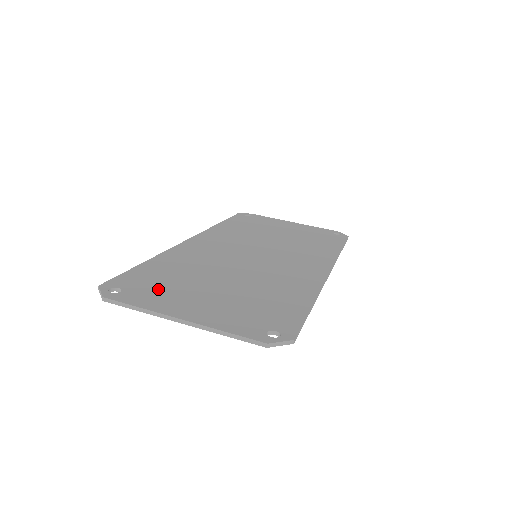
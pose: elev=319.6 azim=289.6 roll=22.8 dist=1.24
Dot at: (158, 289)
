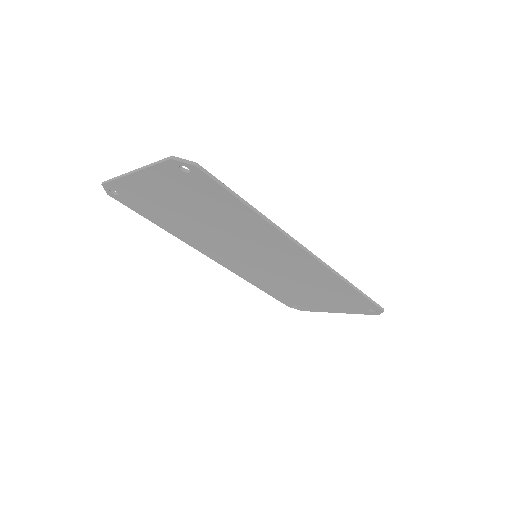
Dot at: occluded
